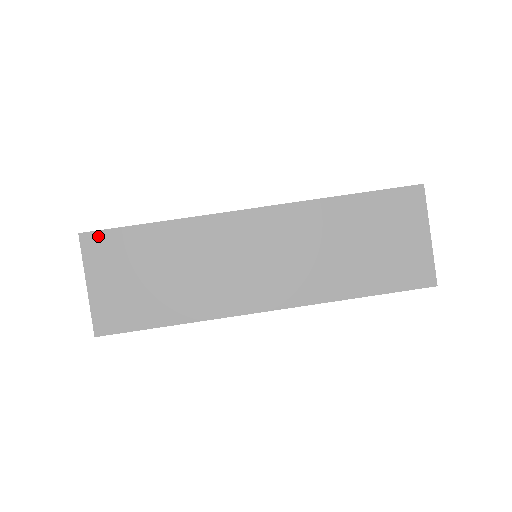
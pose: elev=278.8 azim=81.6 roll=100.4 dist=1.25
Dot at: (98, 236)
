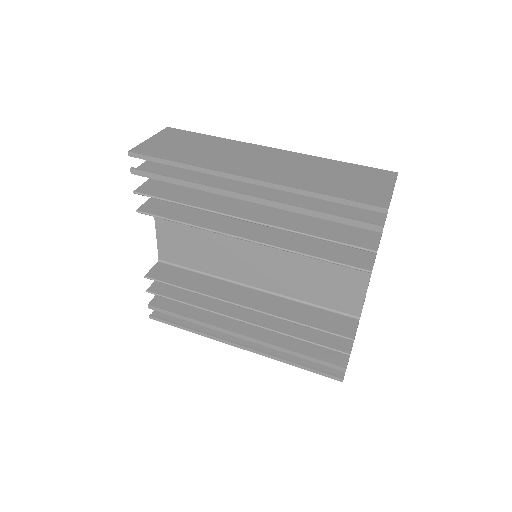
Dot at: (176, 130)
